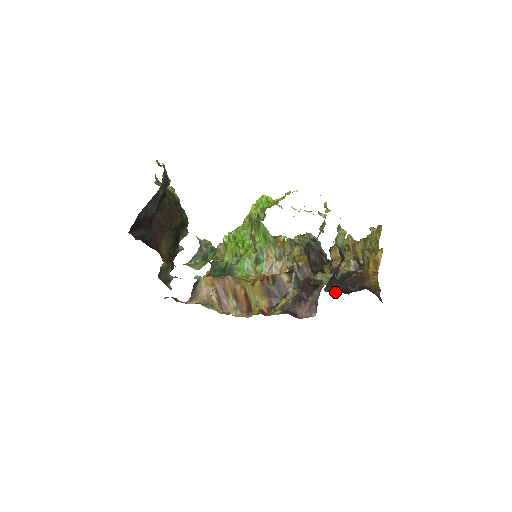
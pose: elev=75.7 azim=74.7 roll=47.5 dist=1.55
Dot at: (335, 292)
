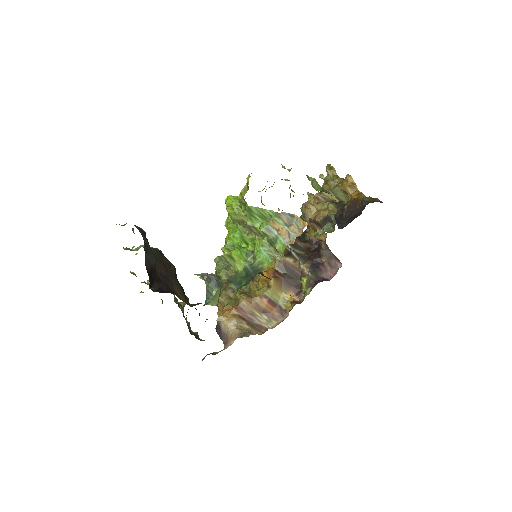
Dot at: occluded
